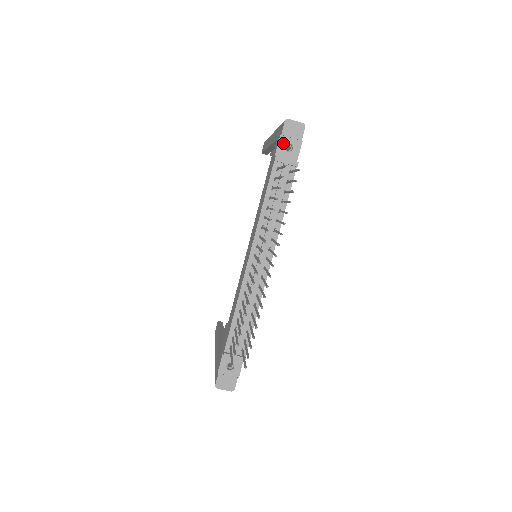
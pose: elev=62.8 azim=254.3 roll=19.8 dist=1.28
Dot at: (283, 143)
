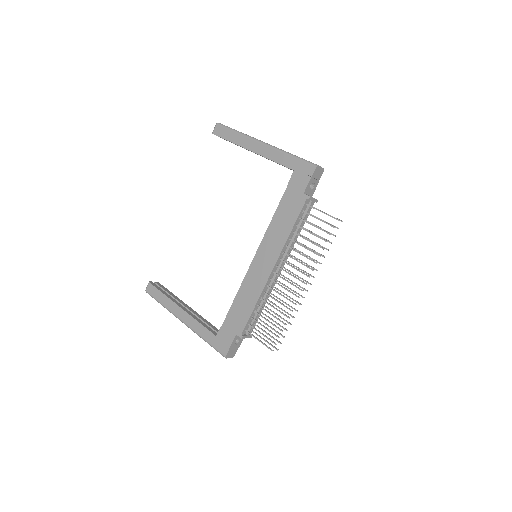
Dot at: (311, 183)
